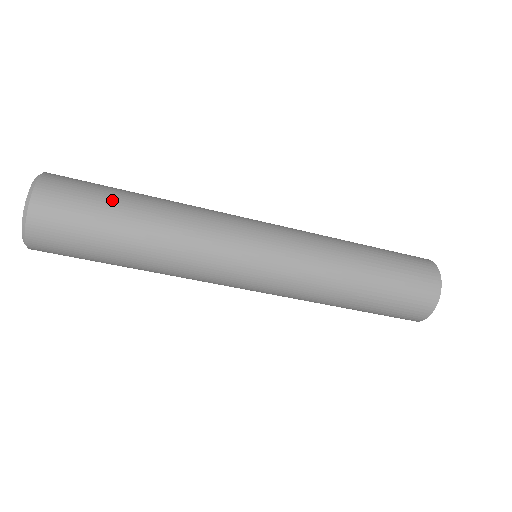
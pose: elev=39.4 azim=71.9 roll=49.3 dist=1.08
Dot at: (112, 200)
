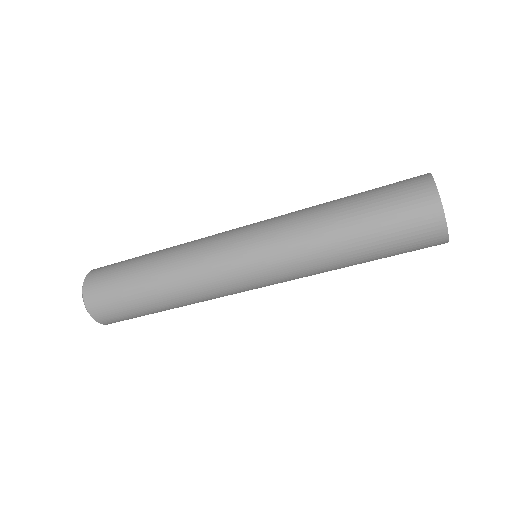
Dot at: (130, 294)
